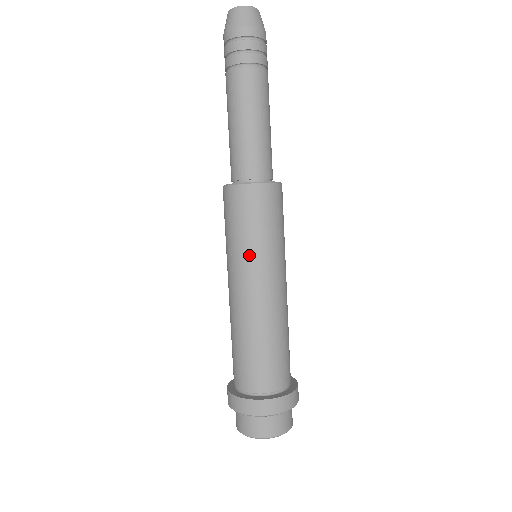
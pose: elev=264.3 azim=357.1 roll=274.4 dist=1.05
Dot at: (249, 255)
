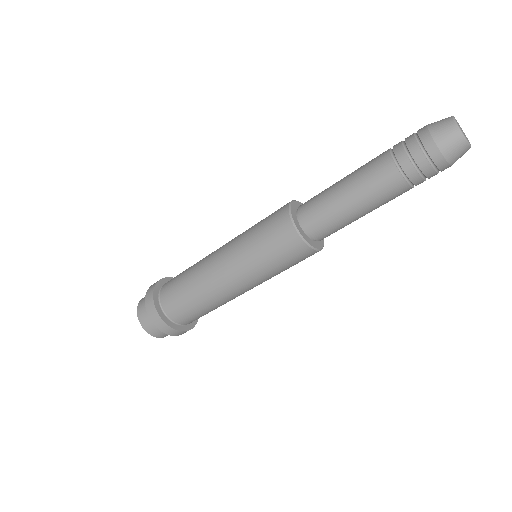
Dot at: (241, 249)
